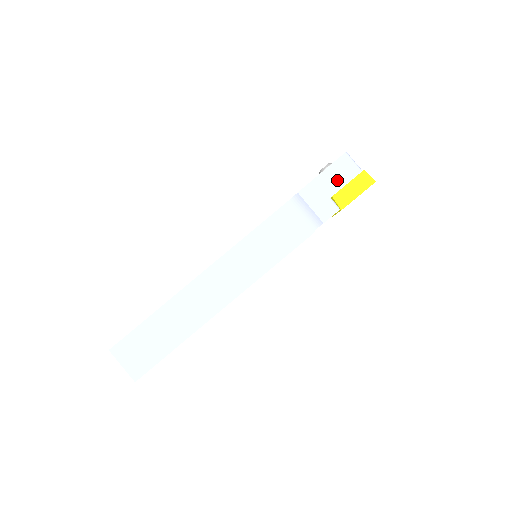
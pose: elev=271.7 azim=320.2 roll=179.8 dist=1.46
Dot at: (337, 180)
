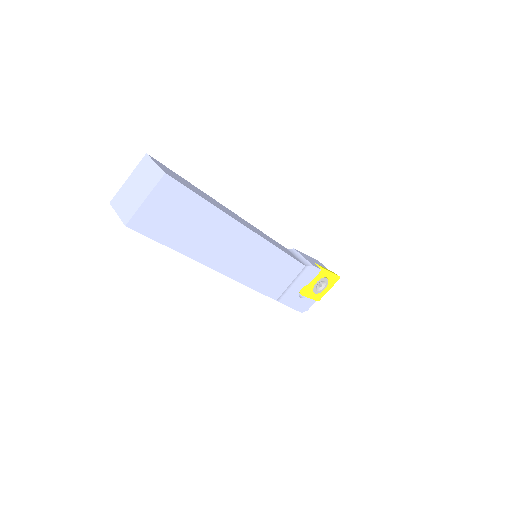
Dot at: (317, 263)
